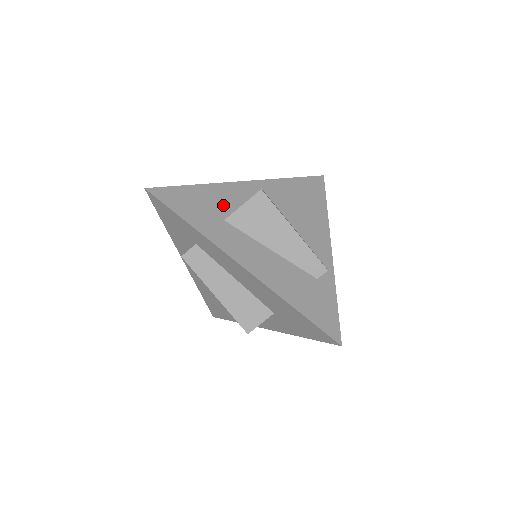
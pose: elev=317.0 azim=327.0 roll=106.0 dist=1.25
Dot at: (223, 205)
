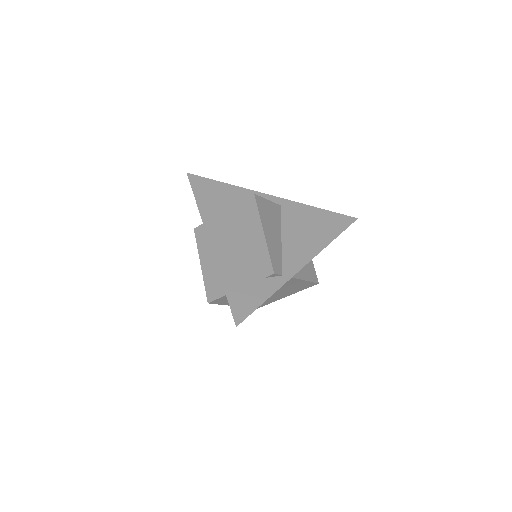
Dot at: (235, 202)
